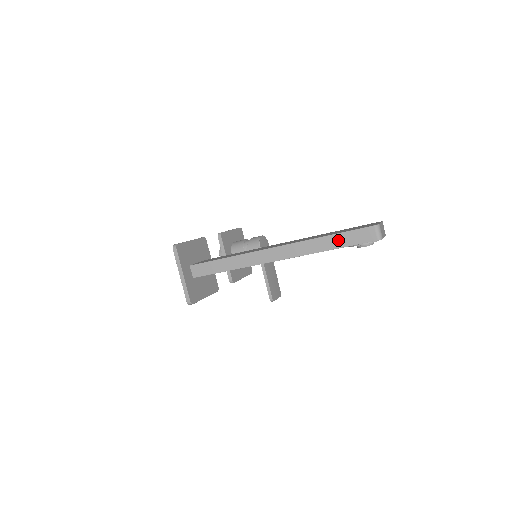
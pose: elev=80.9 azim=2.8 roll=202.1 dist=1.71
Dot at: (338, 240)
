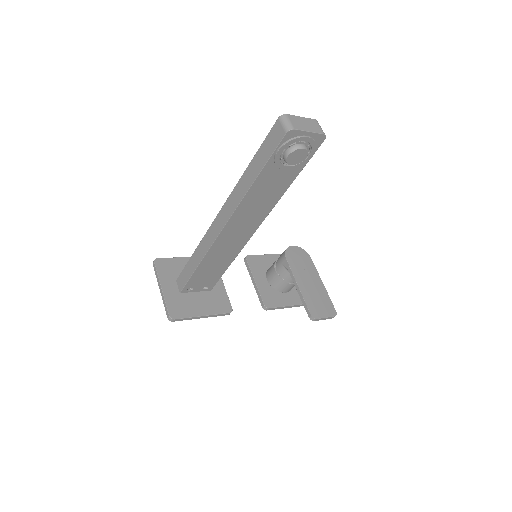
Dot at: (256, 163)
